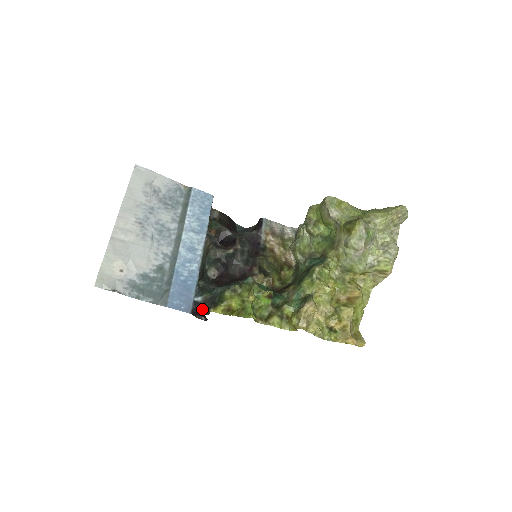
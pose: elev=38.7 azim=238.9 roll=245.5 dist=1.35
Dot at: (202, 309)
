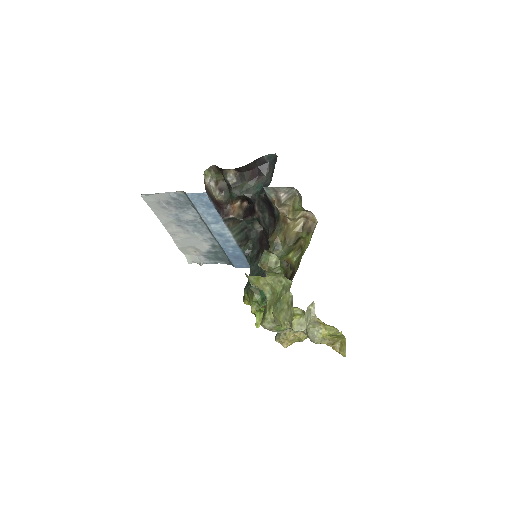
Dot at: occluded
